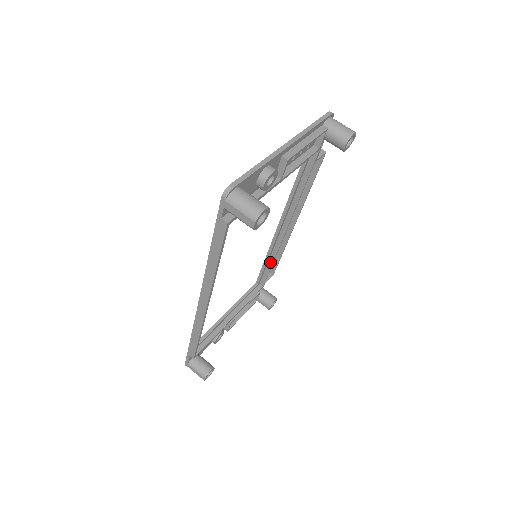
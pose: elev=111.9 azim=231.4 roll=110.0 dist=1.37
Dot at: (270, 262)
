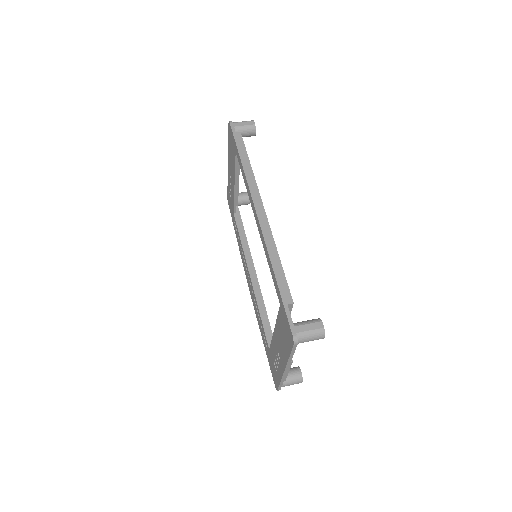
Dot at: (264, 315)
